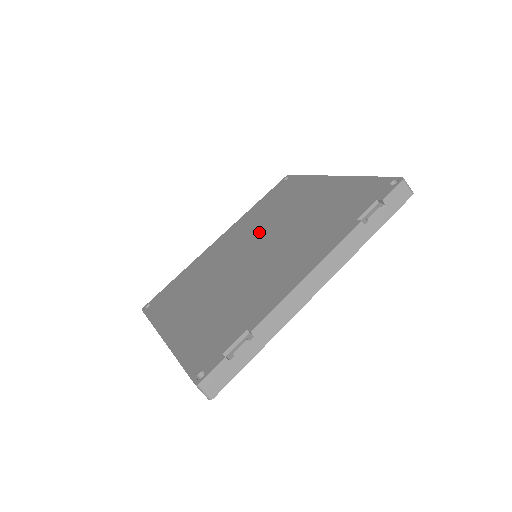
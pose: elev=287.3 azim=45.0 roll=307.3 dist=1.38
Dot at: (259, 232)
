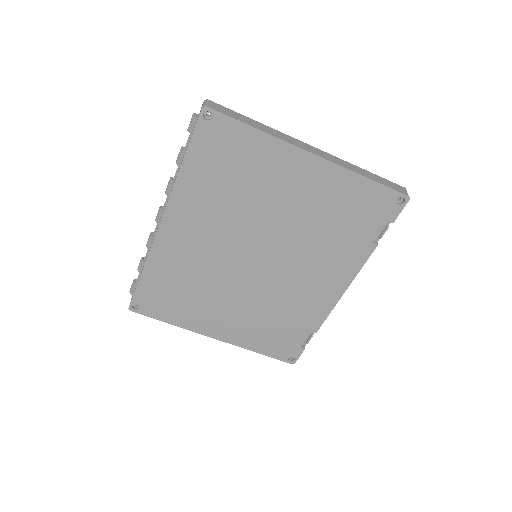
Dot at: (241, 229)
